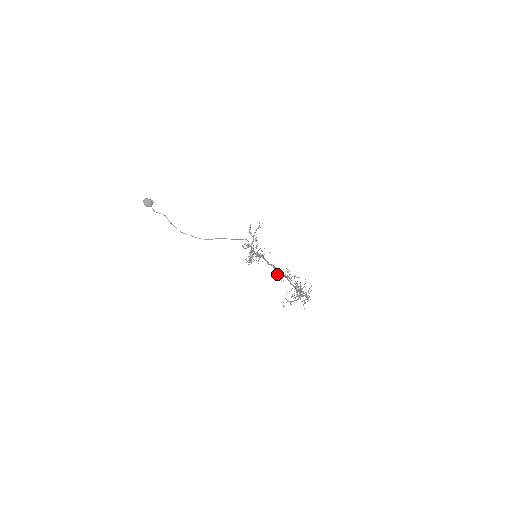
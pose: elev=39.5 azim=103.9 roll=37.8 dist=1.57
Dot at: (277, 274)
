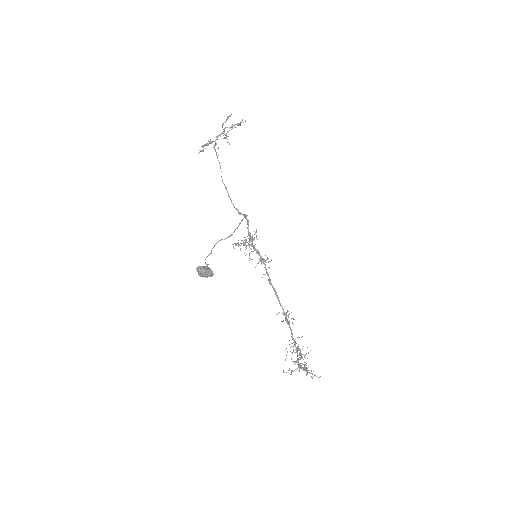
Dot at: occluded
